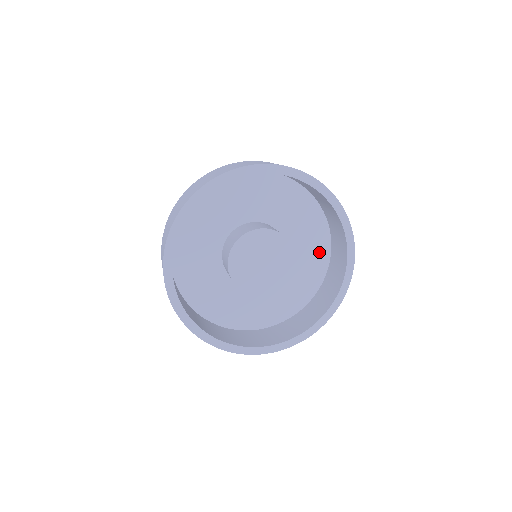
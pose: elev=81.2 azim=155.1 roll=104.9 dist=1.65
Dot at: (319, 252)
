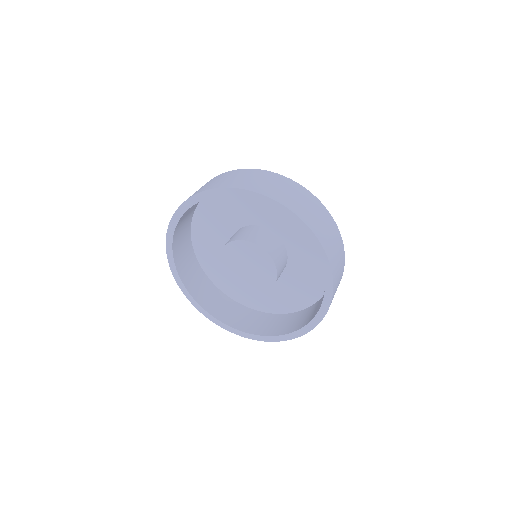
Dot at: occluded
